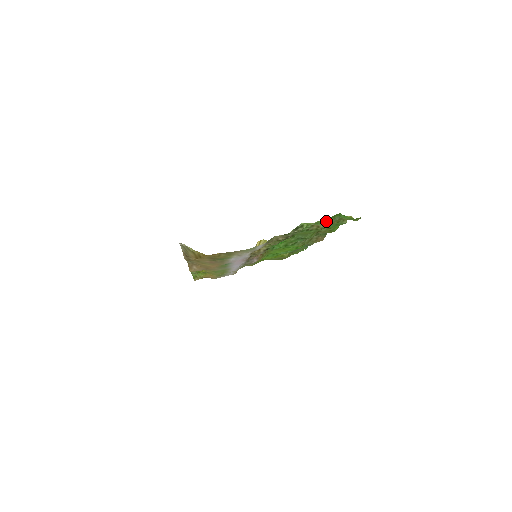
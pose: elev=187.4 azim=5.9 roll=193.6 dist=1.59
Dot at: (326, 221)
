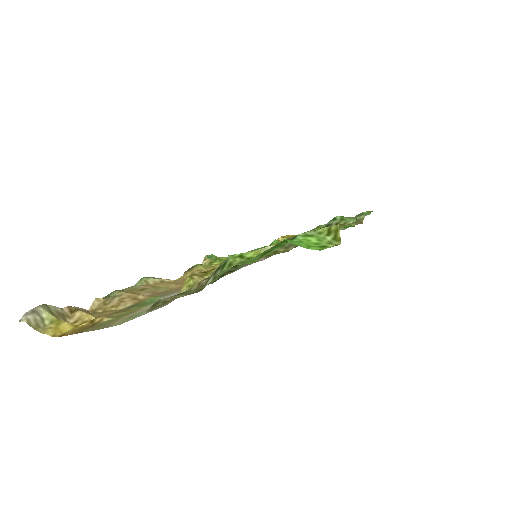
Dot at: (266, 254)
